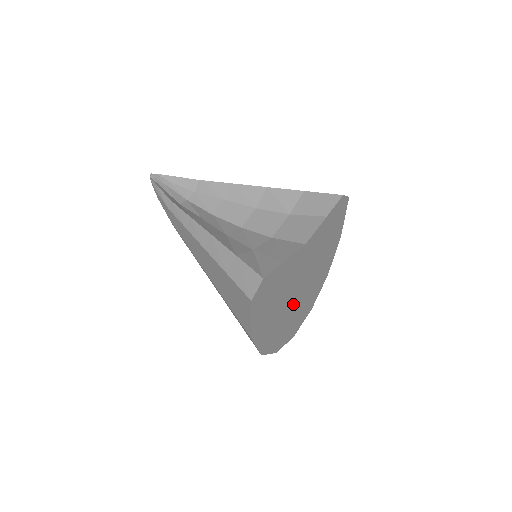
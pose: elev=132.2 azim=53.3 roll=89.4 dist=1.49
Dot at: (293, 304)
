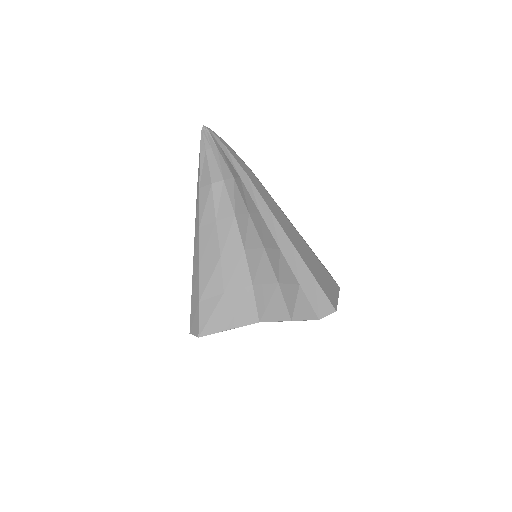
Dot at: occluded
